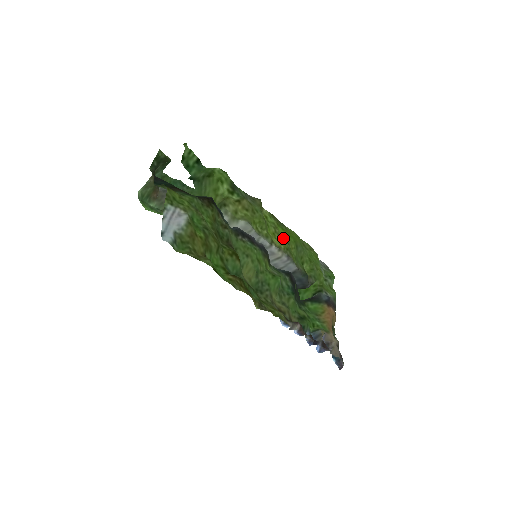
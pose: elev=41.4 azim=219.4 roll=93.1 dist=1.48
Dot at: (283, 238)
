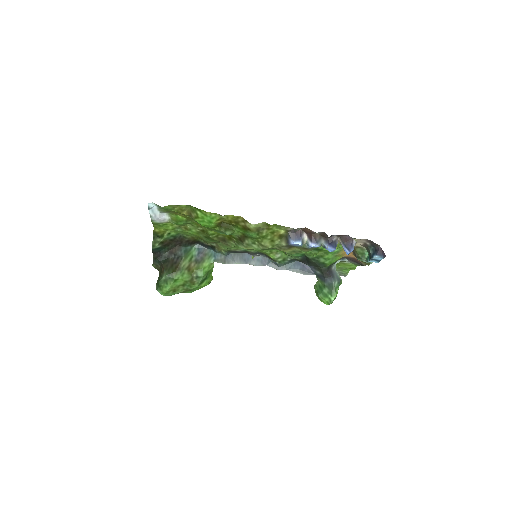
Dot at: occluded
